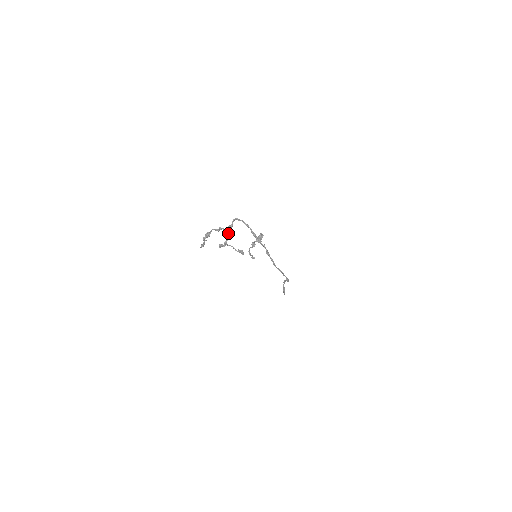
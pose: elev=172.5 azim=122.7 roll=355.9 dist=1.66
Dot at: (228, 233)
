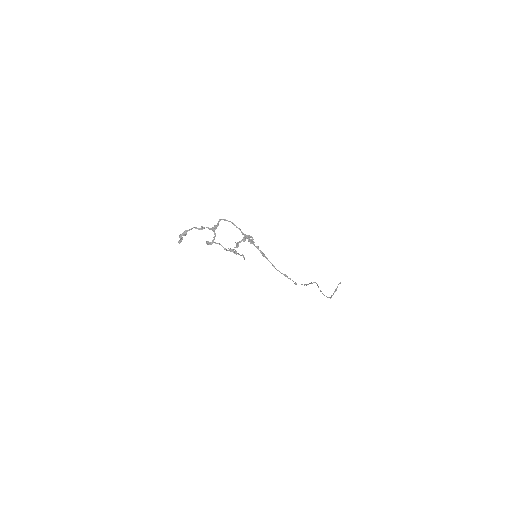
Dot at: (214, 232)
